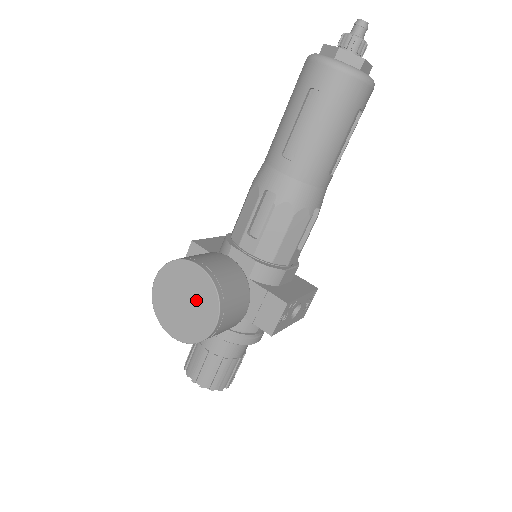
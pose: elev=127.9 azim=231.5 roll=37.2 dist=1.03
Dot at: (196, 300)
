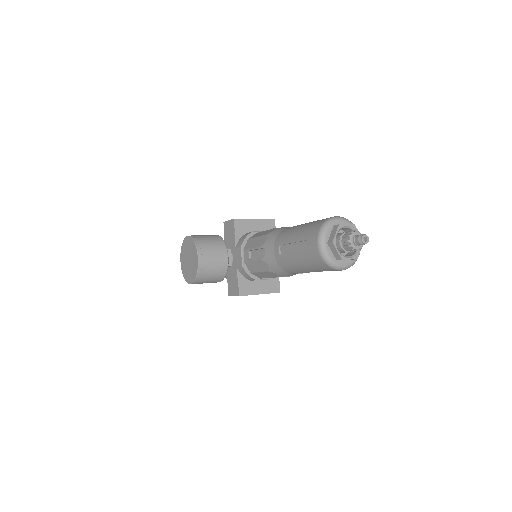
Dot at: (191, 266)
